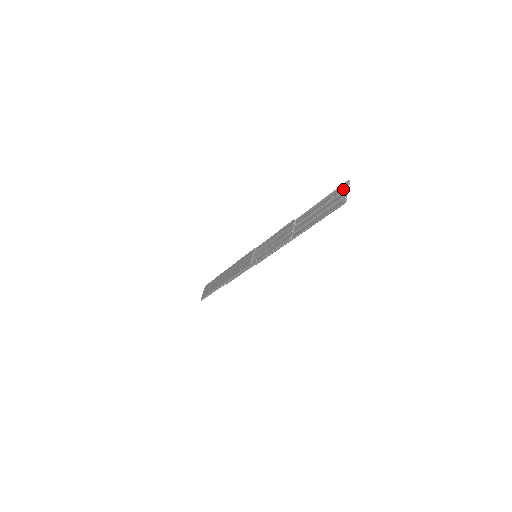
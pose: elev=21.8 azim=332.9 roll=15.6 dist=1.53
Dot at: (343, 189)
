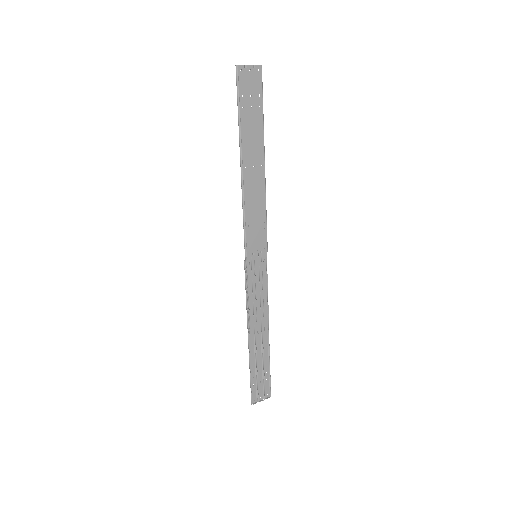
Dot at: (253, 72)
